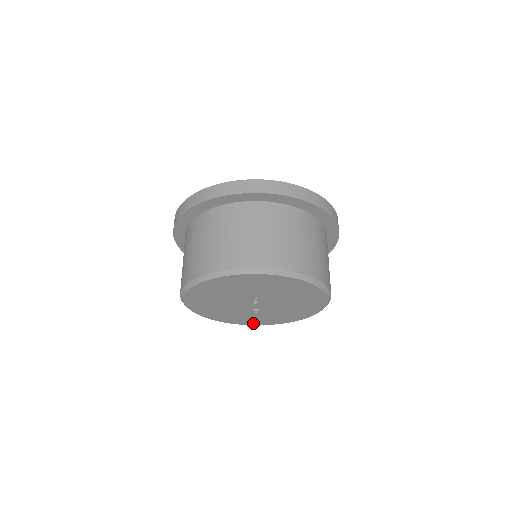
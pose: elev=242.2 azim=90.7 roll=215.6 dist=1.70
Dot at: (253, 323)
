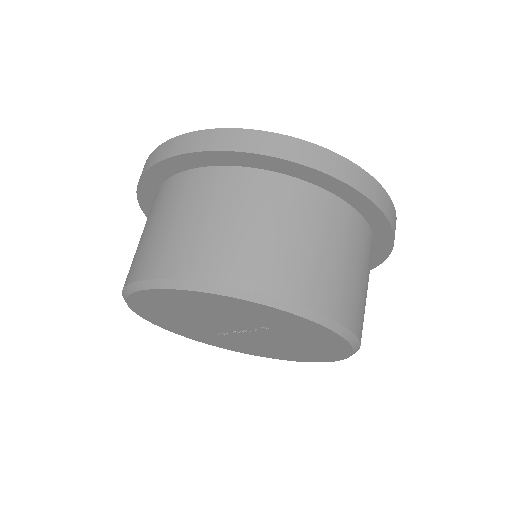
Dot at: (190, 336)
